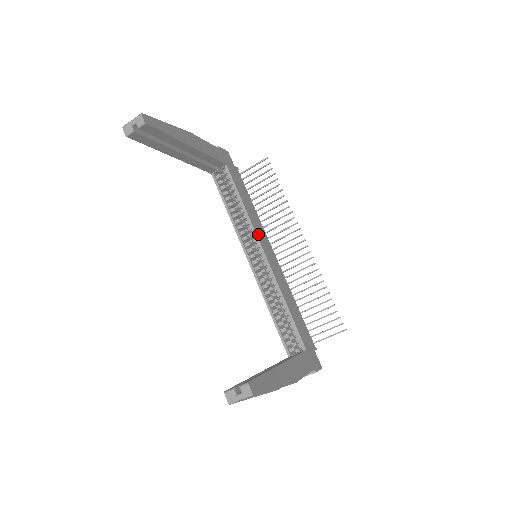
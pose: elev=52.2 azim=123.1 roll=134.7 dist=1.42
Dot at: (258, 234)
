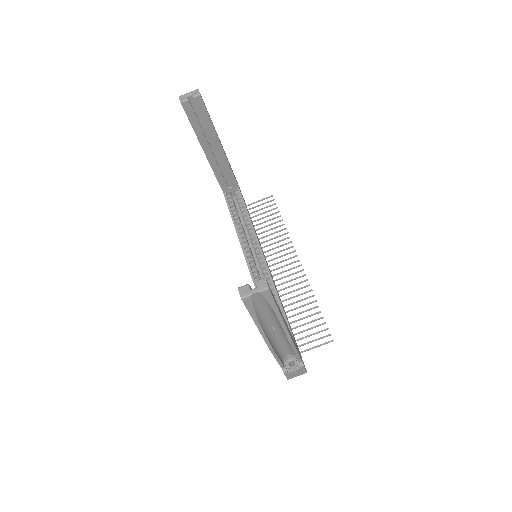
Dot at: occluded
